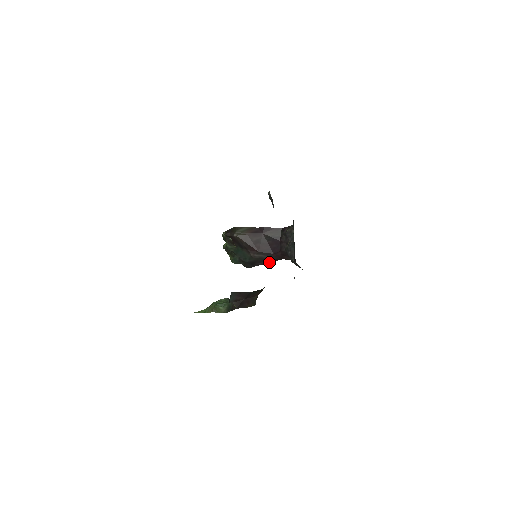
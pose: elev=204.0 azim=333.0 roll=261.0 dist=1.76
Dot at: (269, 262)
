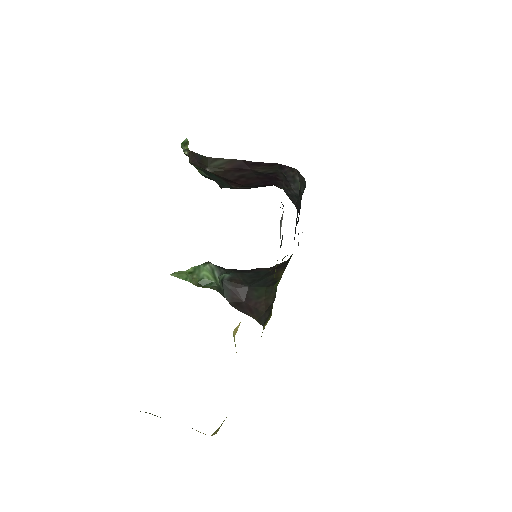
Dot at: occluded
